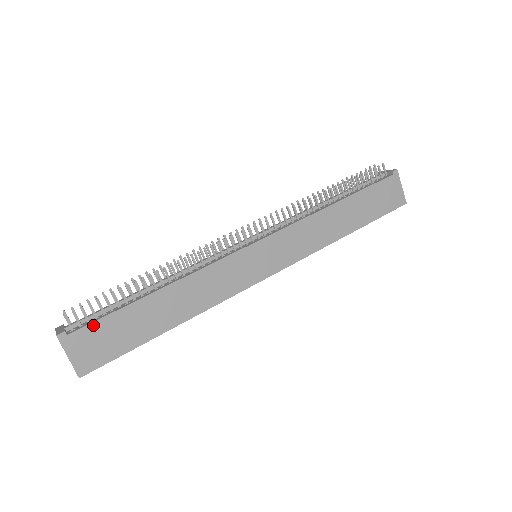
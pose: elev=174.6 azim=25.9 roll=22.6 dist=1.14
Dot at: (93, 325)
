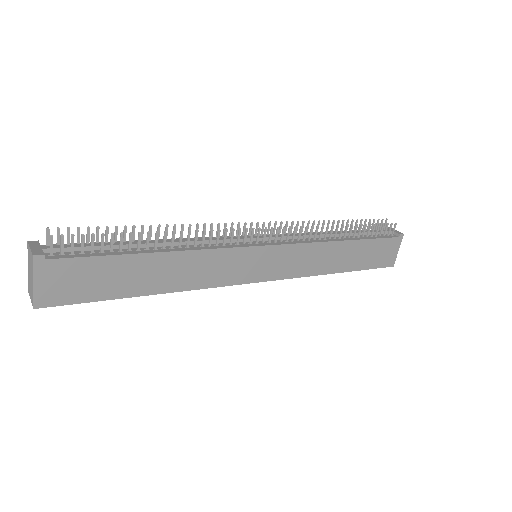
Dot at: (77, 260)
